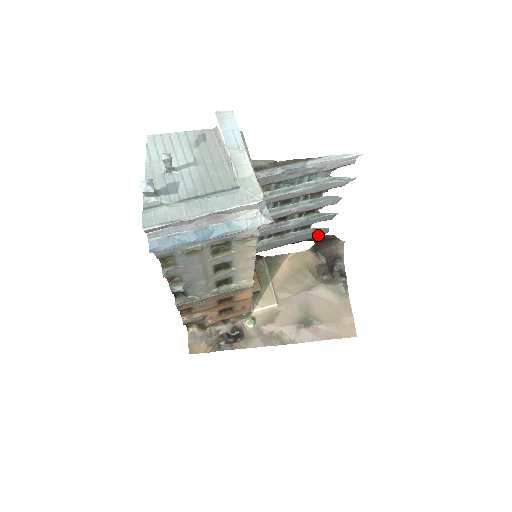
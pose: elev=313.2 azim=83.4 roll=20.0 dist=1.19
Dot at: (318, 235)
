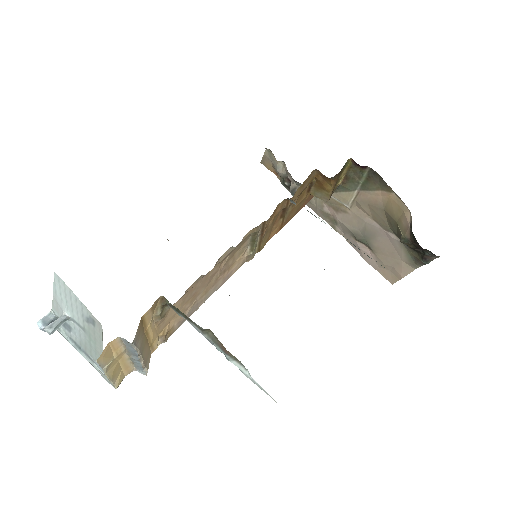
Dot at: occluded
